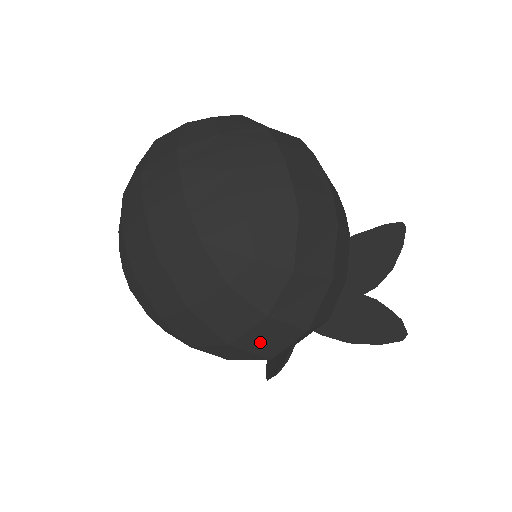
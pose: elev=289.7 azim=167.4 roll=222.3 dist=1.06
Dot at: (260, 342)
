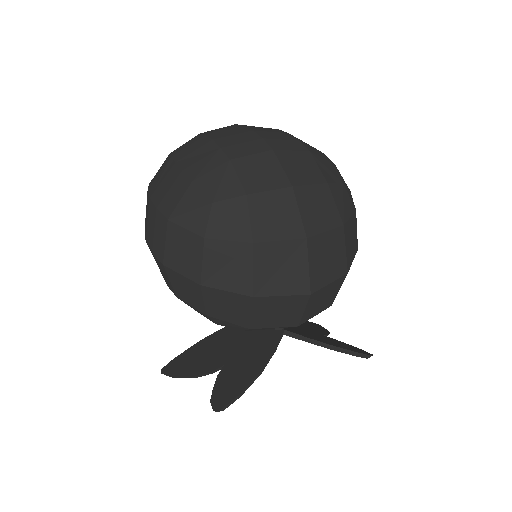
Dot at: (321, 258)
